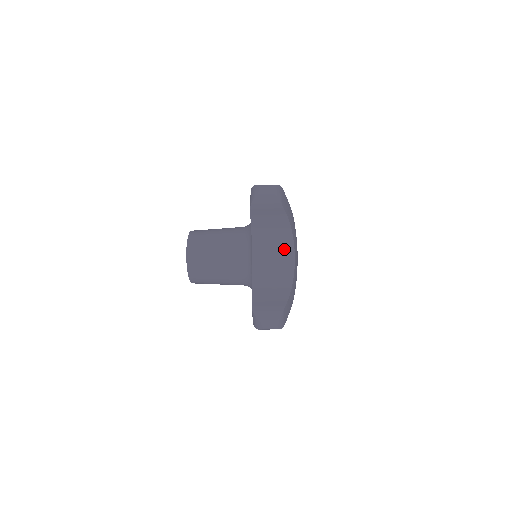
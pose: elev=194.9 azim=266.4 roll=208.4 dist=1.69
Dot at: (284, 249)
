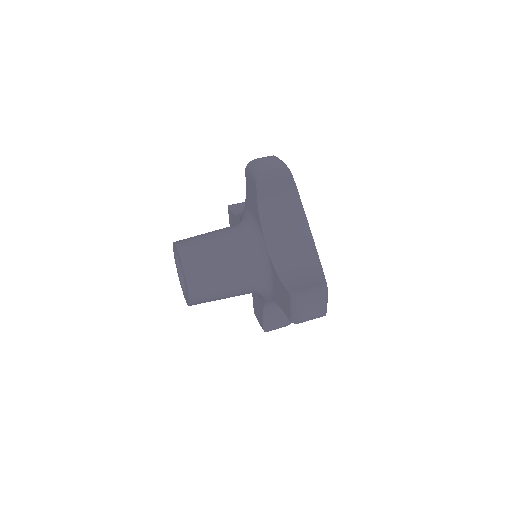
Dot at: occluded
